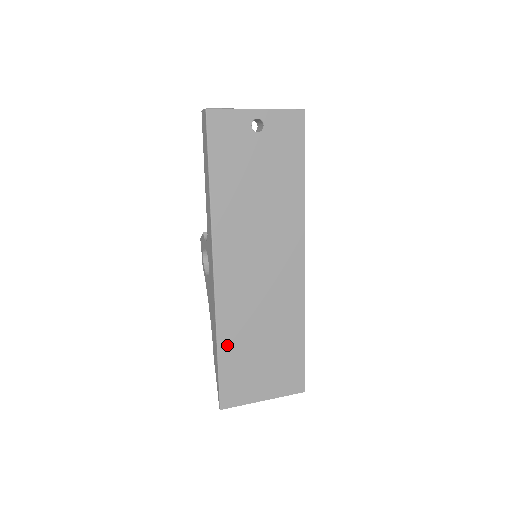
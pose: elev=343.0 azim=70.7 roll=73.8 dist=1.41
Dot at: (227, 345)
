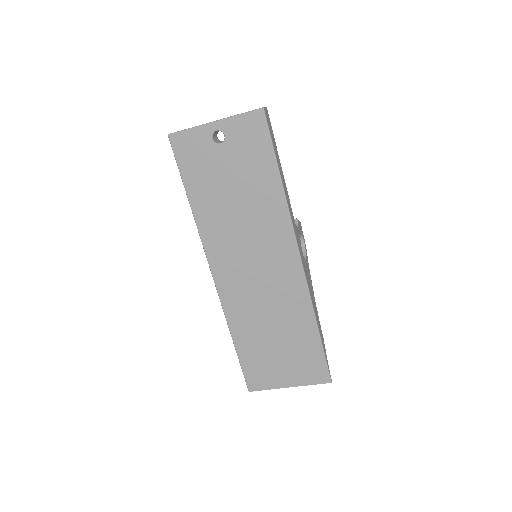
Dot at: (241, 338)
